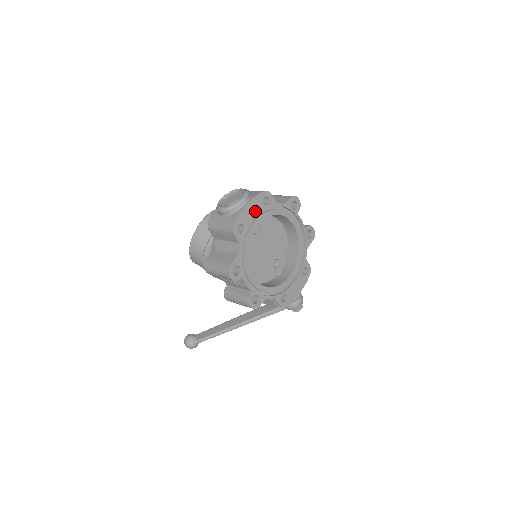
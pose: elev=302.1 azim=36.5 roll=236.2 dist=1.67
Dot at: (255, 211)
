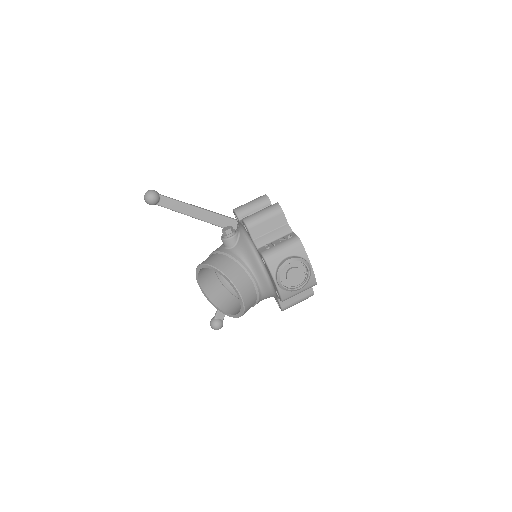
Dot at: occluded
